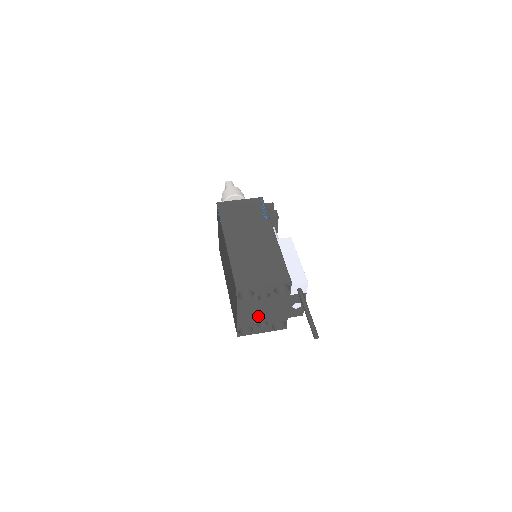
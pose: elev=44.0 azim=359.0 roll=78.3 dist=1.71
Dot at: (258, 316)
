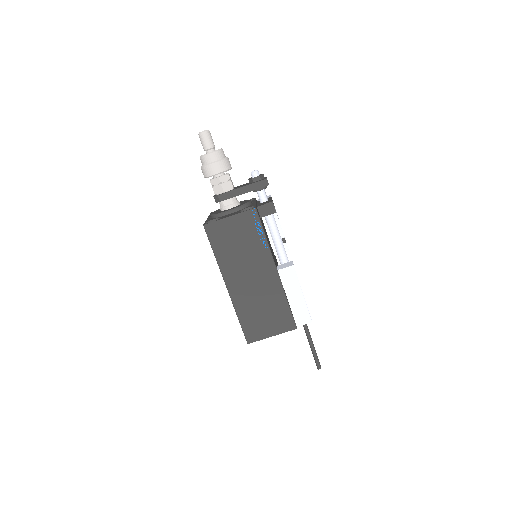
Dot at: occluded
